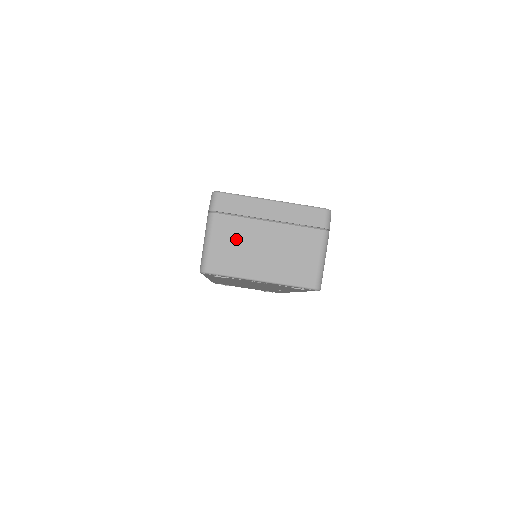
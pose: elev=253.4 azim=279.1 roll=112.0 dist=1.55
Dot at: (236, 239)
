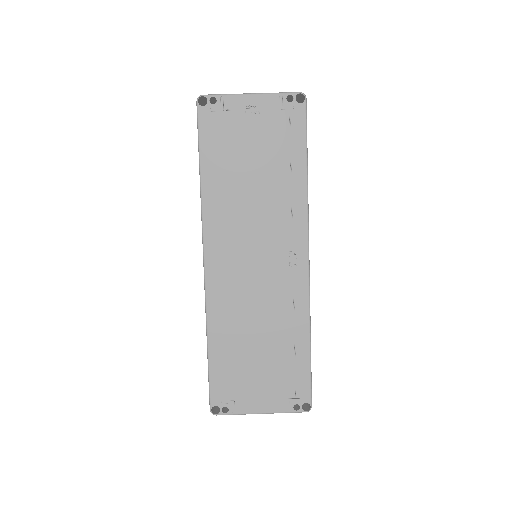
Dot at: occluded
